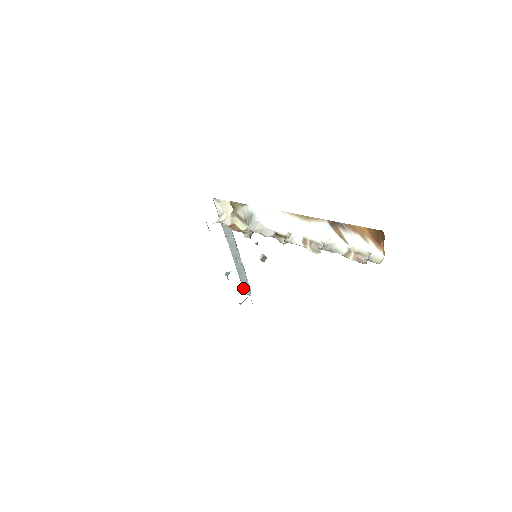
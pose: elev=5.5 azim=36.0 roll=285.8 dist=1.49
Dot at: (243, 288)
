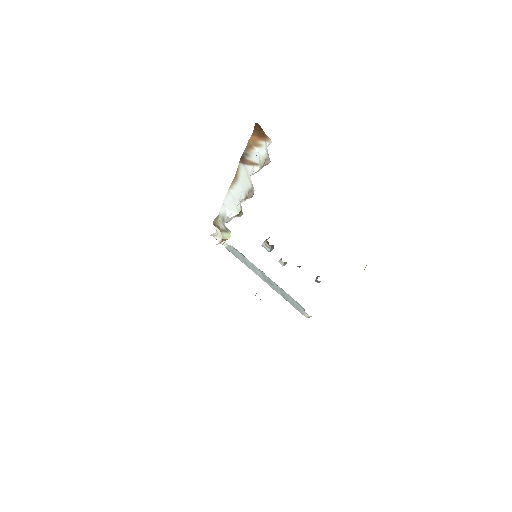
Dot at: occluded
